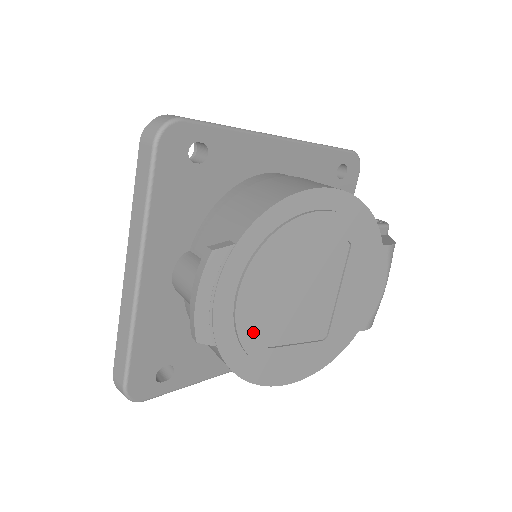
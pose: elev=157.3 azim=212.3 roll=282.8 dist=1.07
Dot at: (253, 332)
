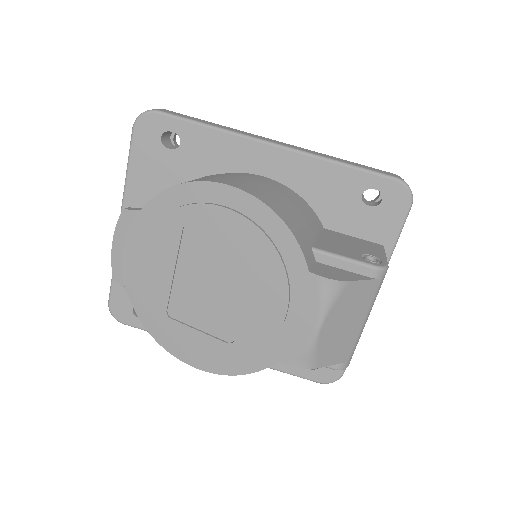
Dot at: (154, 294)
